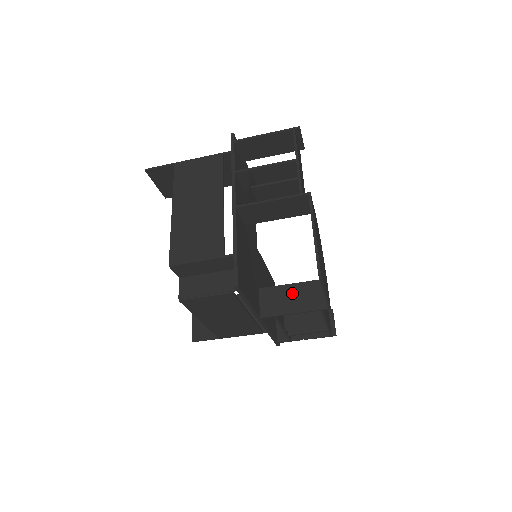
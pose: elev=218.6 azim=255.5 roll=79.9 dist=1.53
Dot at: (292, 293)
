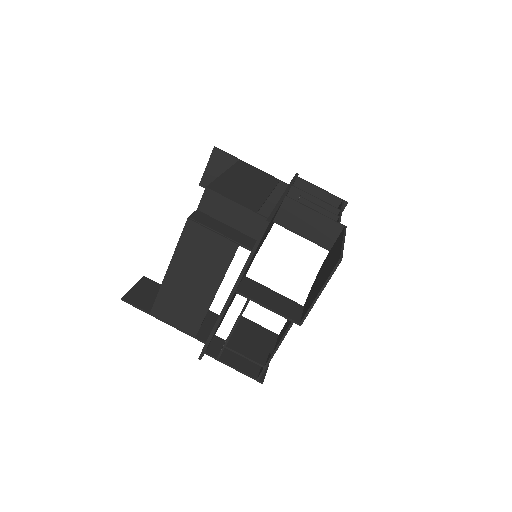
Dot at: (272, 296)
